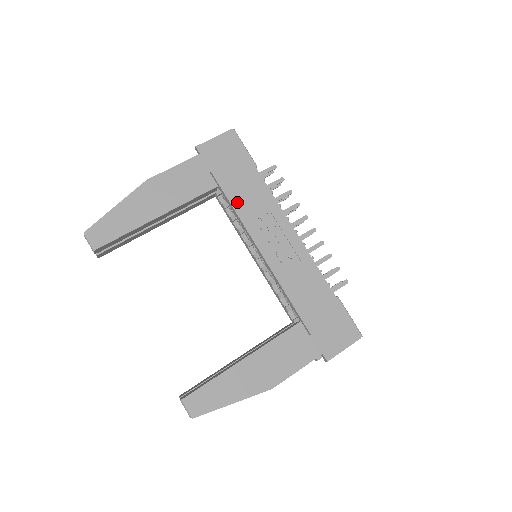
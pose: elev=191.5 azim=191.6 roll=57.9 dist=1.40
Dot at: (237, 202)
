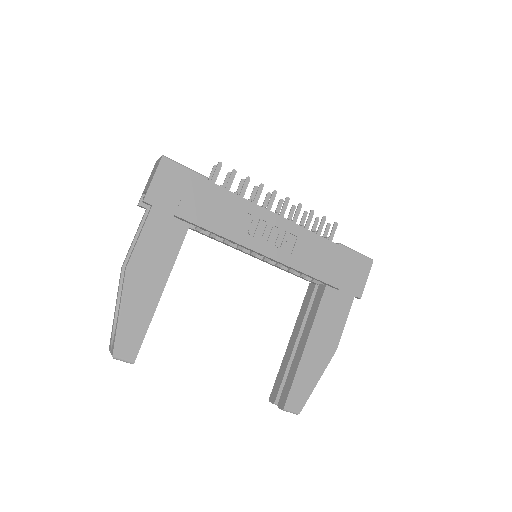
Dot at: (216, 226)
